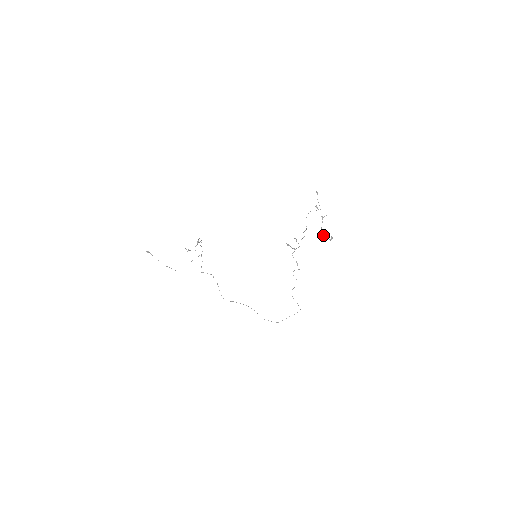
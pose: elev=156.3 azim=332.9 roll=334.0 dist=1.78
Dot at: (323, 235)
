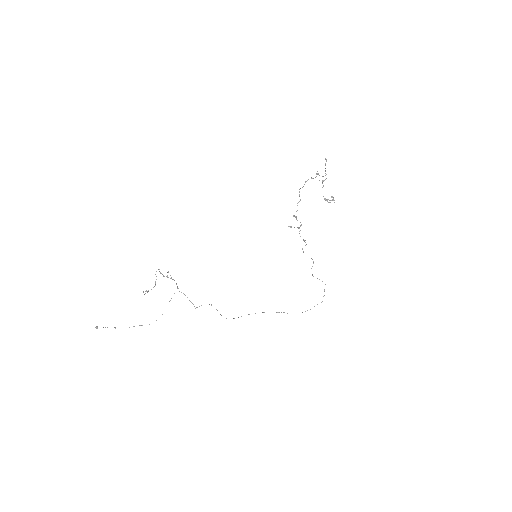
Dot at: (325, 199)
